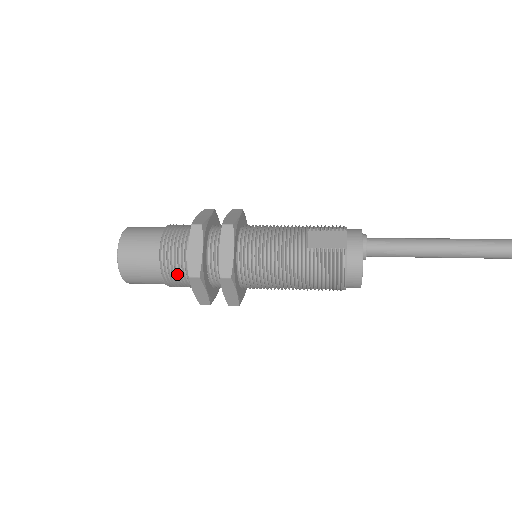
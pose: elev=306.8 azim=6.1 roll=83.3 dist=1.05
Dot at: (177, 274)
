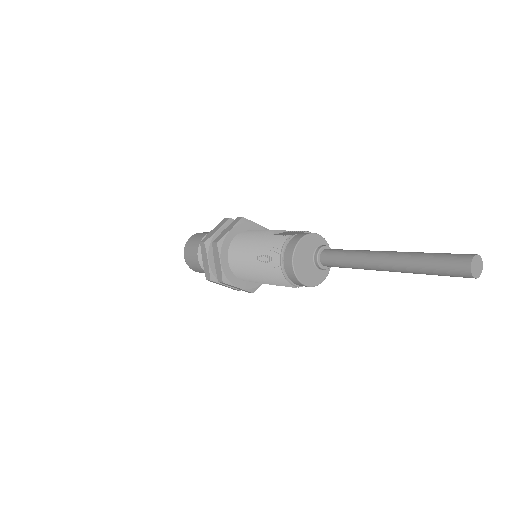
Dot at: occluded
